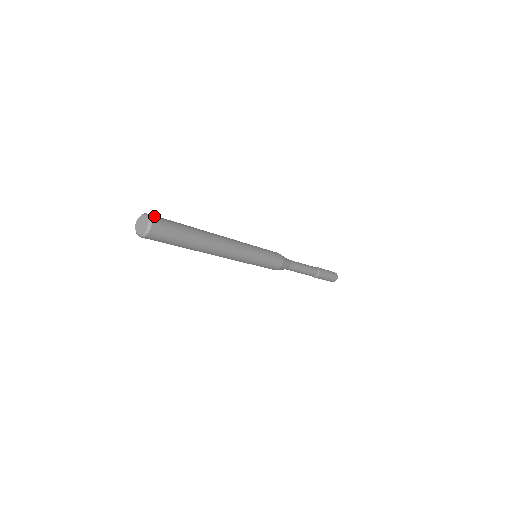
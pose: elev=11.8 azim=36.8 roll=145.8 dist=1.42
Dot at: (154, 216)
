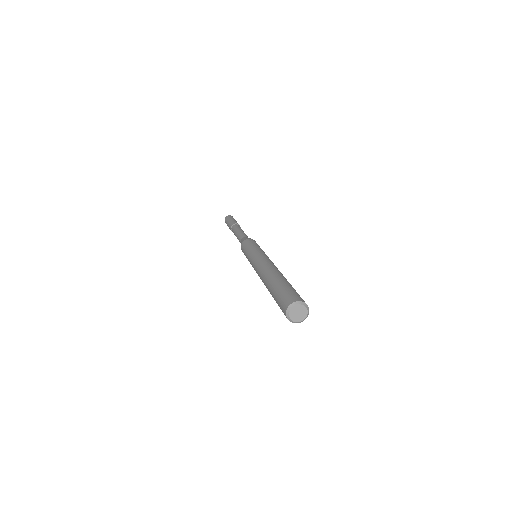
Dot at: (307, 305)
